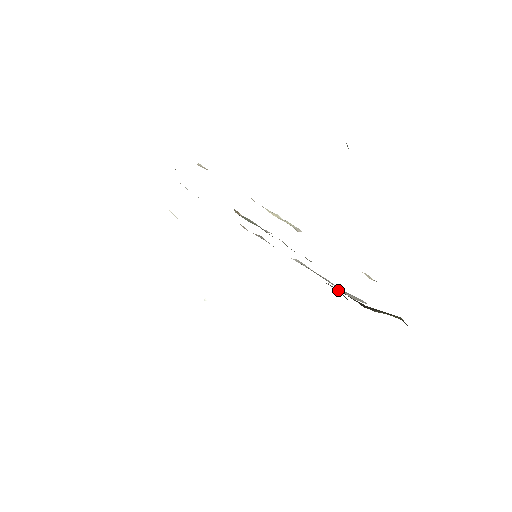
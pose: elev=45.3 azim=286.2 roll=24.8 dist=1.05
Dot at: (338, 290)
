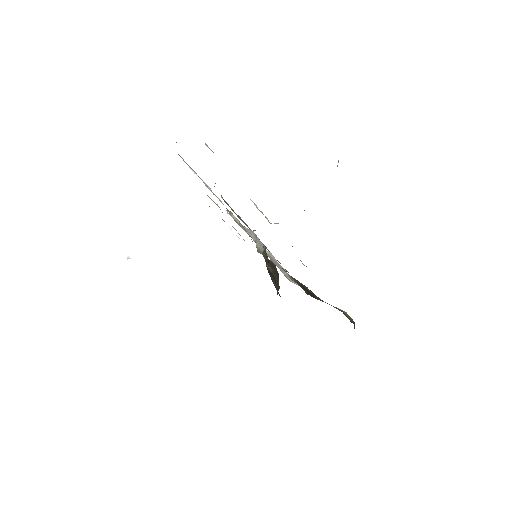
Dot at: (295, 281)
